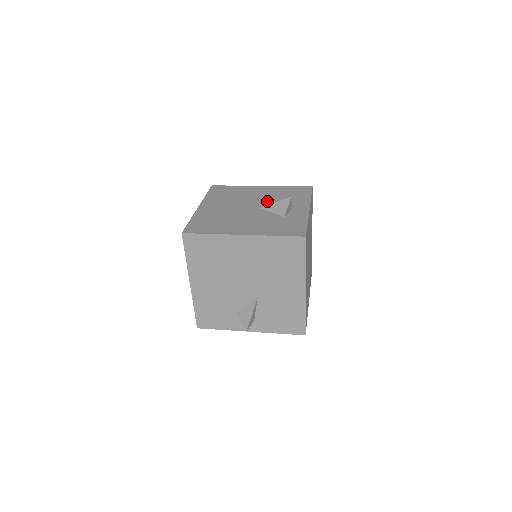
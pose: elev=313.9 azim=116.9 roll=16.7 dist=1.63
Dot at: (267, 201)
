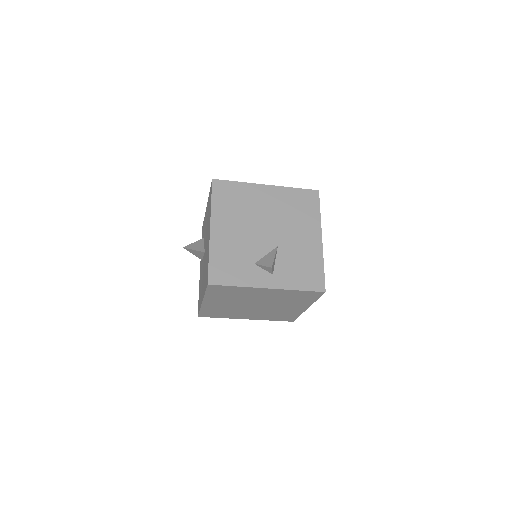
Dot at: occluded
